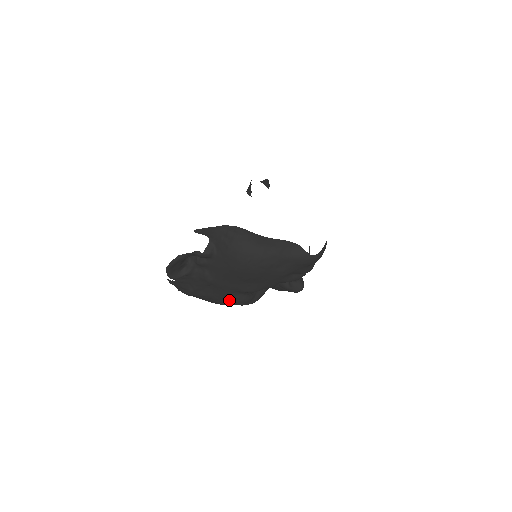
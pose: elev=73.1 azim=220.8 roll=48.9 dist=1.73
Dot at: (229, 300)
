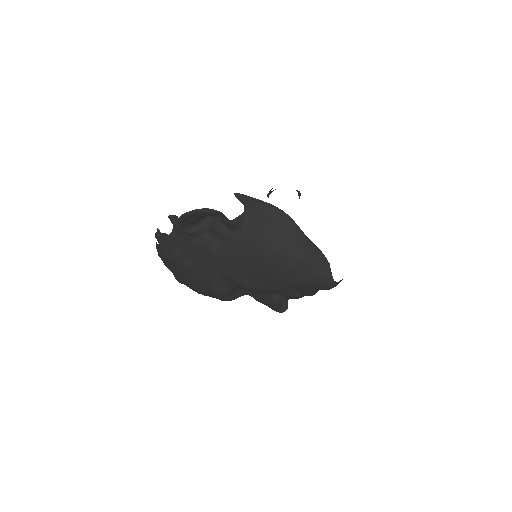
Dot at: (210, 284)
